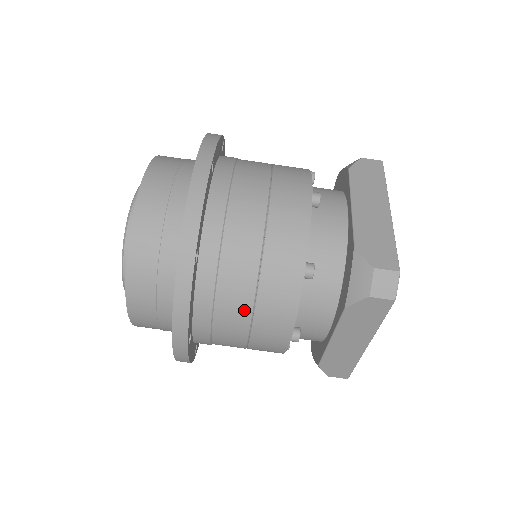
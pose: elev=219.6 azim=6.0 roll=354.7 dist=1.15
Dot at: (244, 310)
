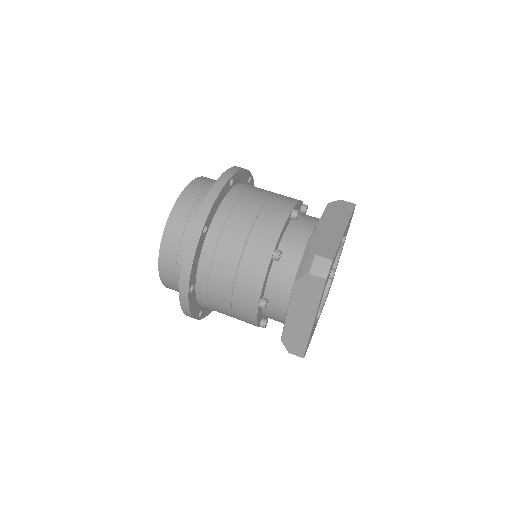
Dot at: (230, 274)
